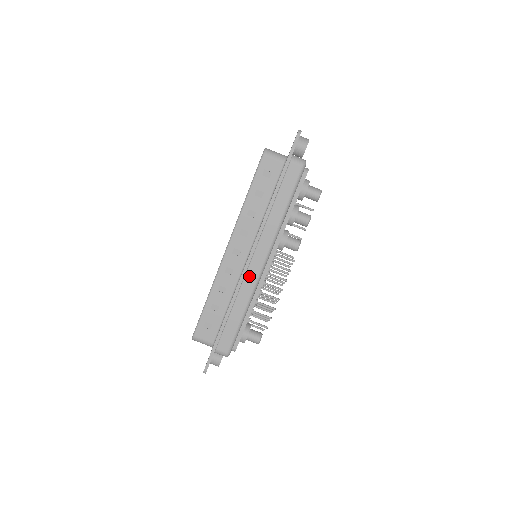
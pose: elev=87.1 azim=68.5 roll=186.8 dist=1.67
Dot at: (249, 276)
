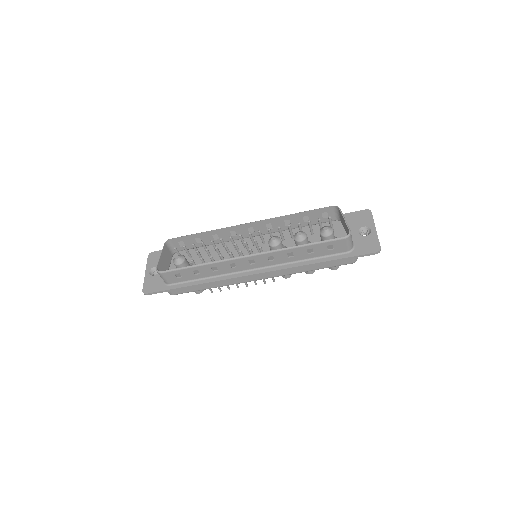
Dot at: (242, 278)
